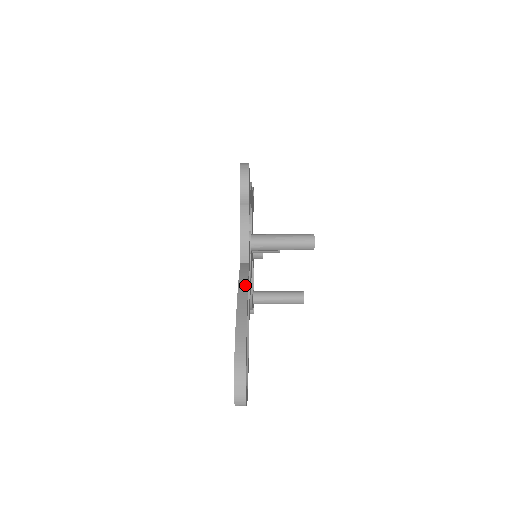
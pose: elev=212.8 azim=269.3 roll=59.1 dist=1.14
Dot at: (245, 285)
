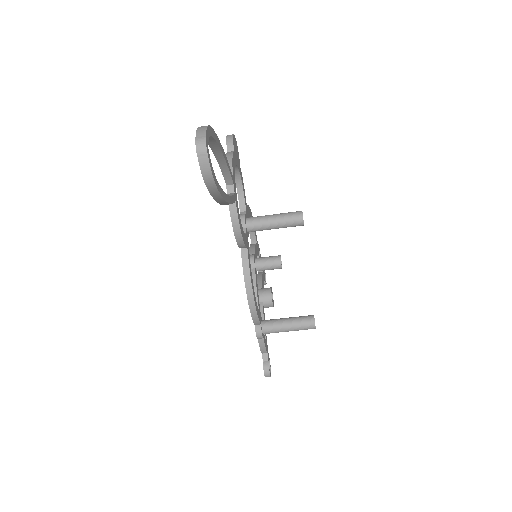
Dot at: occluded
